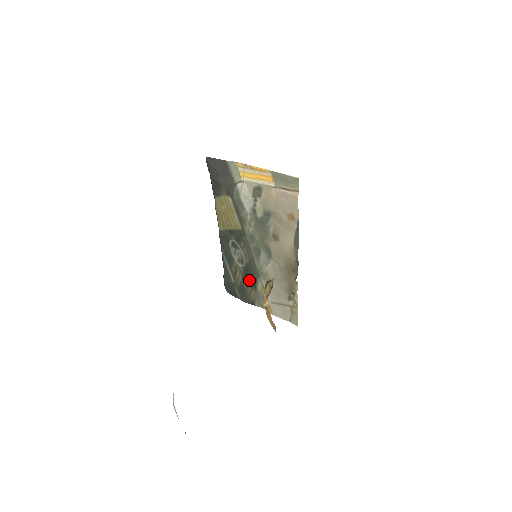
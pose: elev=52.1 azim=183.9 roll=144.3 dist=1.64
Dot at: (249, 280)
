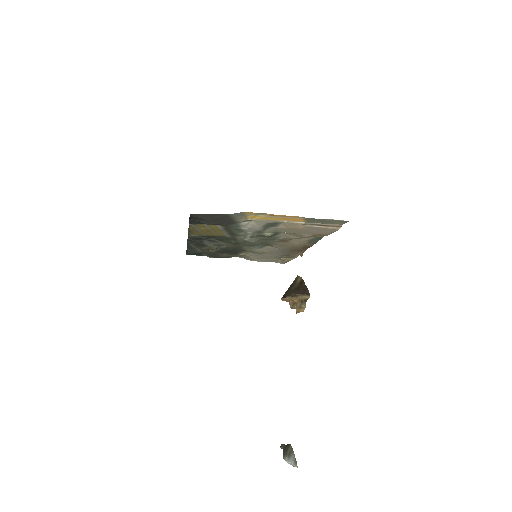
Dot at: occluded
